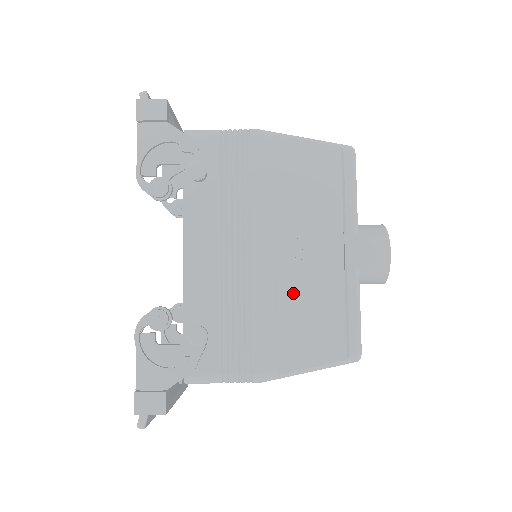
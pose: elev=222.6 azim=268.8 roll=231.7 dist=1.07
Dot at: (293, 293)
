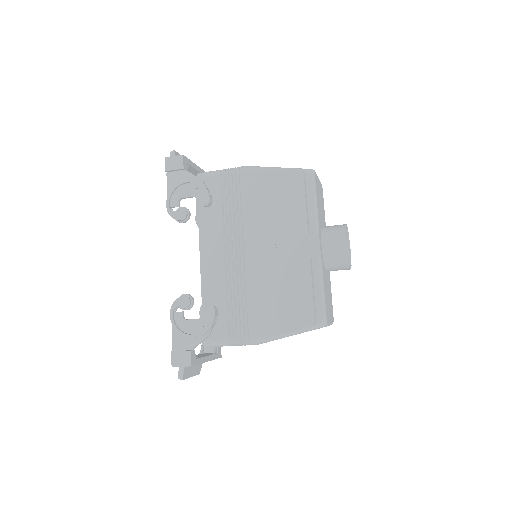
Dot at: (274, 279)
